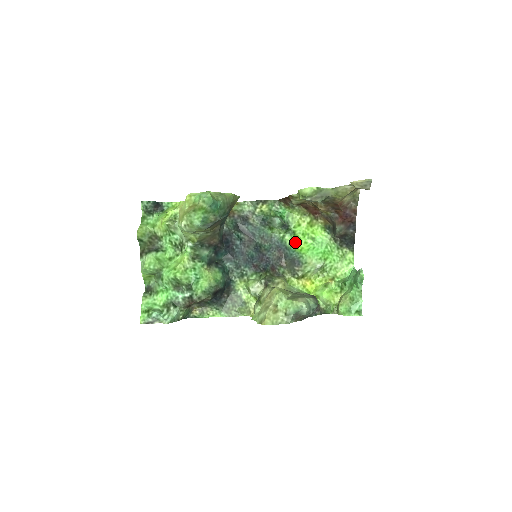
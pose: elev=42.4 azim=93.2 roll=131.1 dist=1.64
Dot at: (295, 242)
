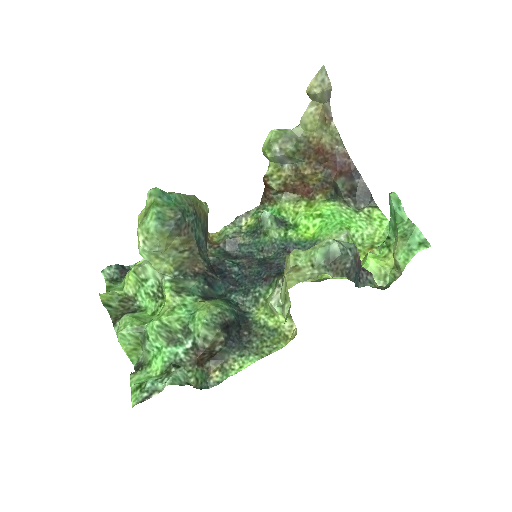
Dot at: (302, 233)
